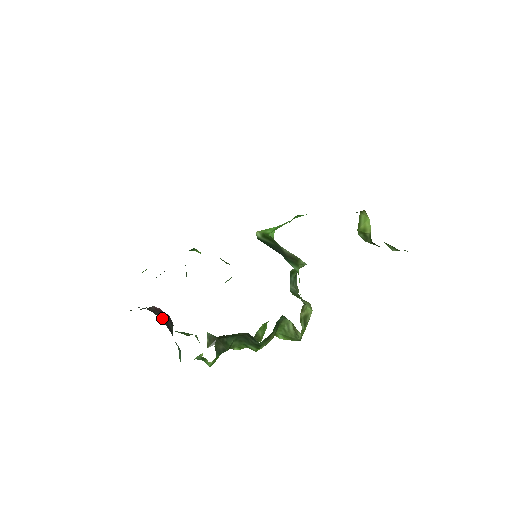
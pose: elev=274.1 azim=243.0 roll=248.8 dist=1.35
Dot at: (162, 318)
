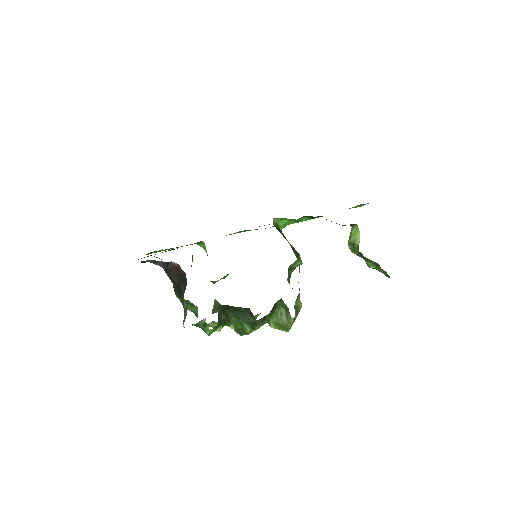
Dot at: (174, 280)
